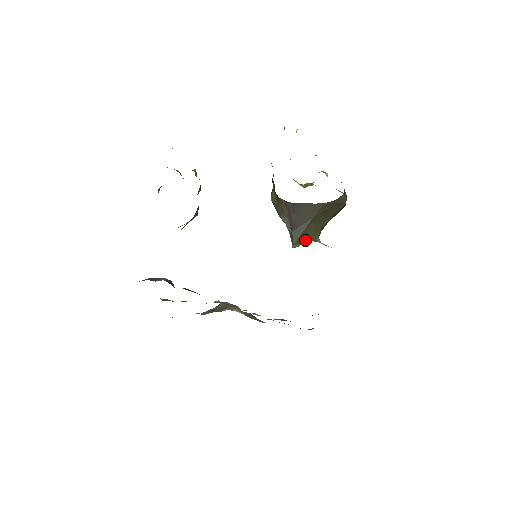
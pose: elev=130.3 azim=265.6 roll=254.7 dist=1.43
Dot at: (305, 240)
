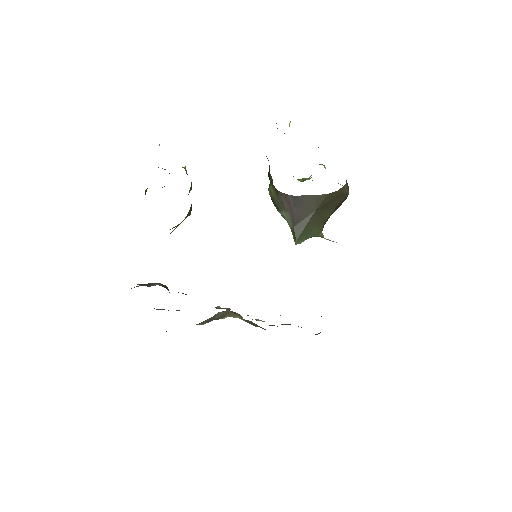
Dot at: (308, 236)
